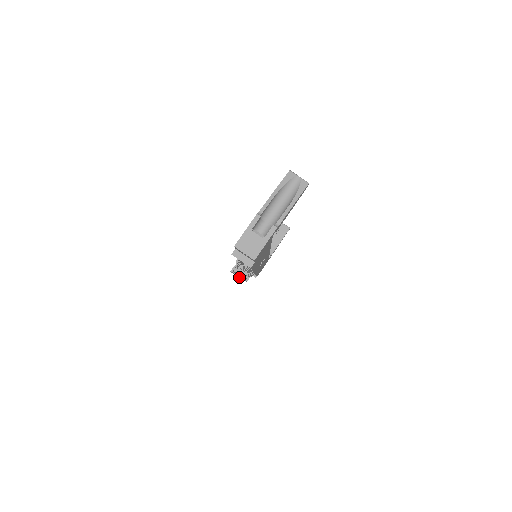
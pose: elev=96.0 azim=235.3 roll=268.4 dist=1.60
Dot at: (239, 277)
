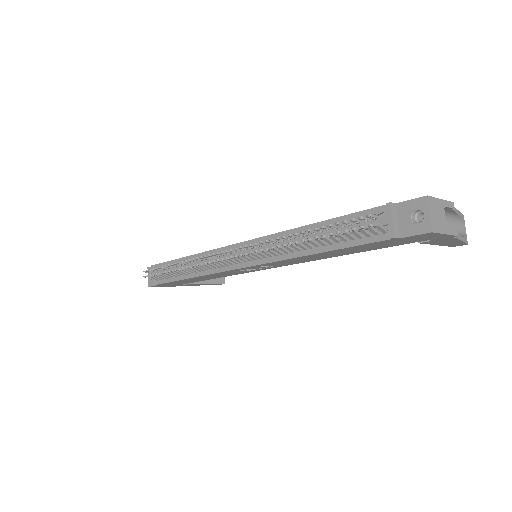
Dot at: (303, 240)
